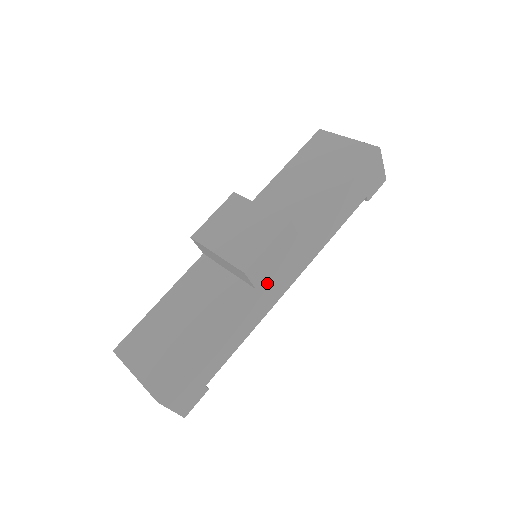
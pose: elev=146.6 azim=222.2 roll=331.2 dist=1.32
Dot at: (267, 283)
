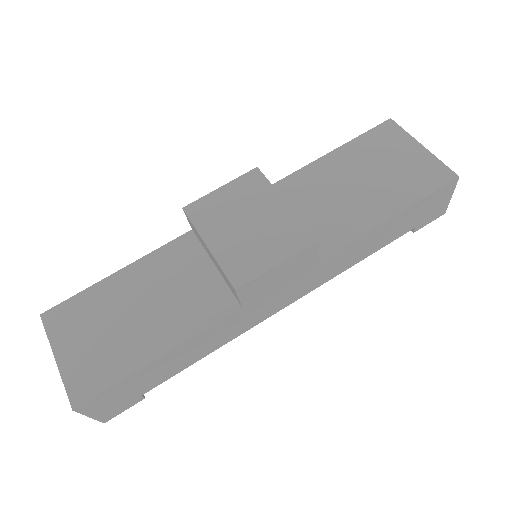
Dot at: (258, 302)
